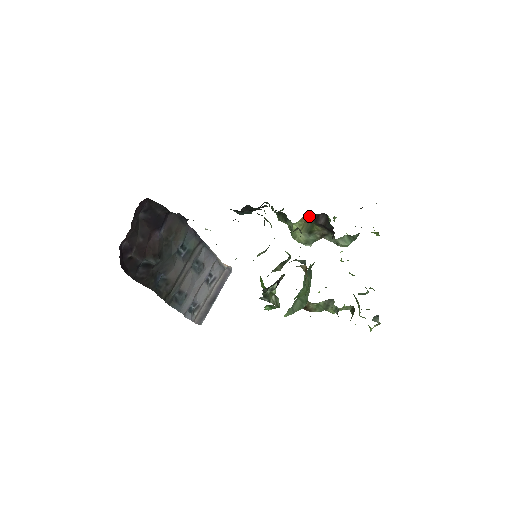
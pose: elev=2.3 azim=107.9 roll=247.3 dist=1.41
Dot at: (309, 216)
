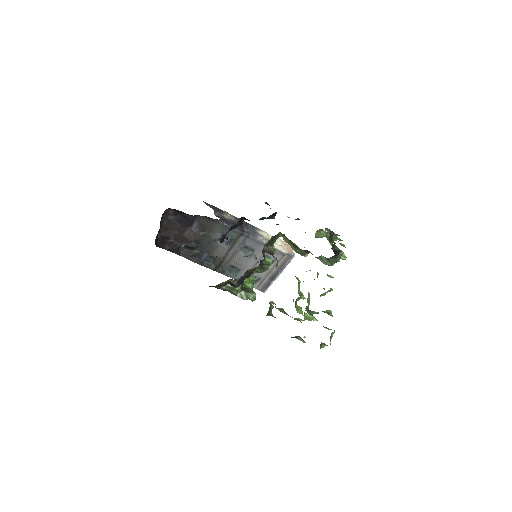
Dot at: (283, 234)
